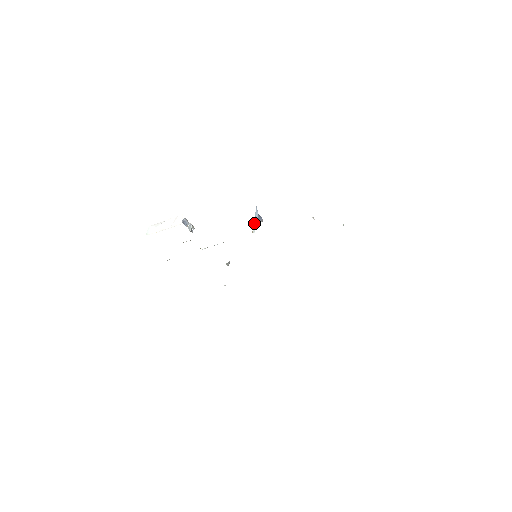
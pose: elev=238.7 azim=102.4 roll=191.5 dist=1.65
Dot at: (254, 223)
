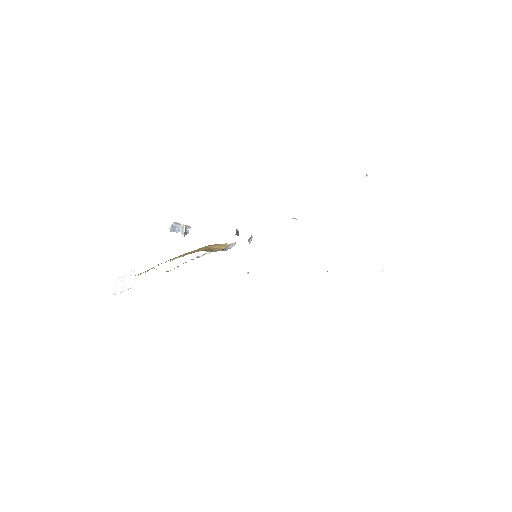
Dot at: occluded
